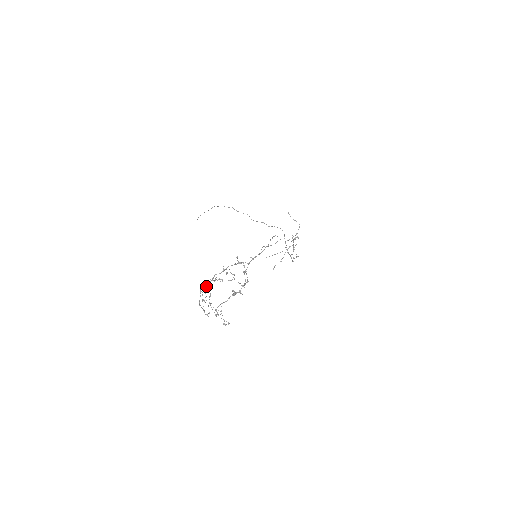
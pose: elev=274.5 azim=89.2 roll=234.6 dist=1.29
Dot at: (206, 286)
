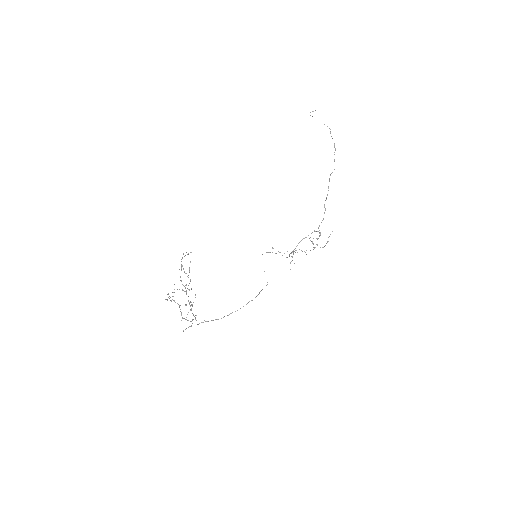
Dot at: occluded
